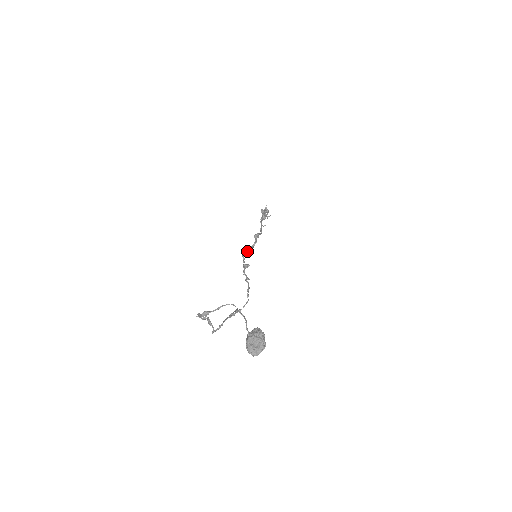
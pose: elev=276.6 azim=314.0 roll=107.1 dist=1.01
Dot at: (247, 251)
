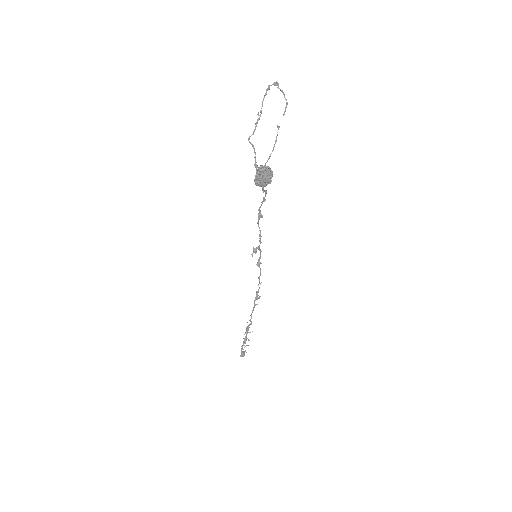
Dot at: occluded
